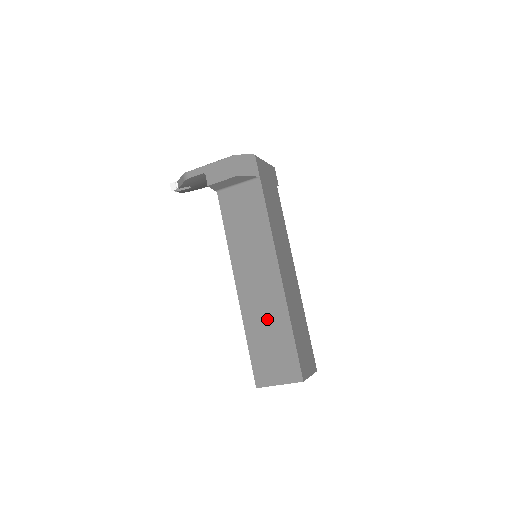
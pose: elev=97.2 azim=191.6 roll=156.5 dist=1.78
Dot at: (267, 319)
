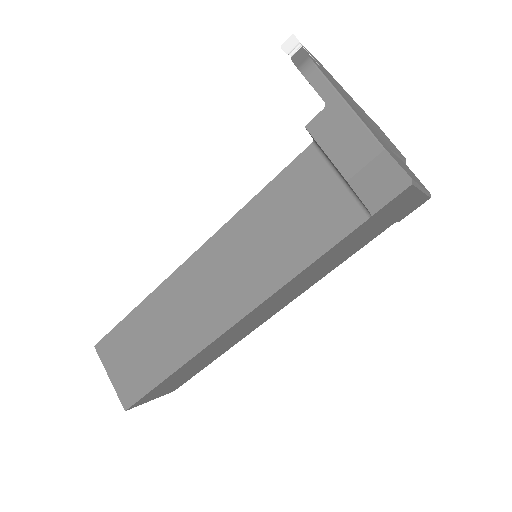
Dot at: (169, 329)
